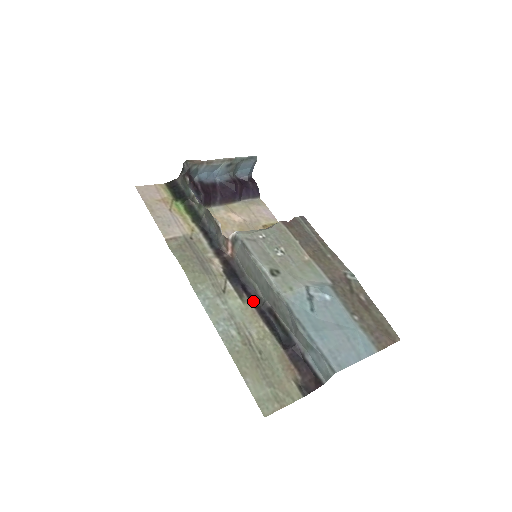
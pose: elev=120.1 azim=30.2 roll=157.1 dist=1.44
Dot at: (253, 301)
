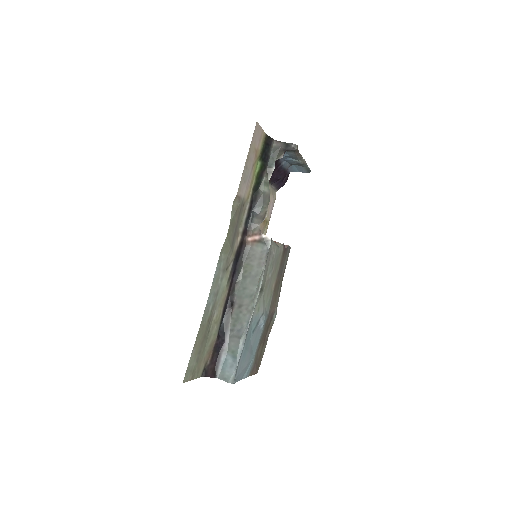
Dot at: (230, 288)
